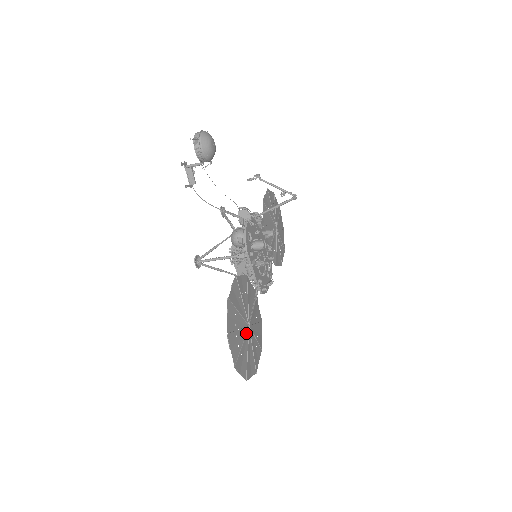
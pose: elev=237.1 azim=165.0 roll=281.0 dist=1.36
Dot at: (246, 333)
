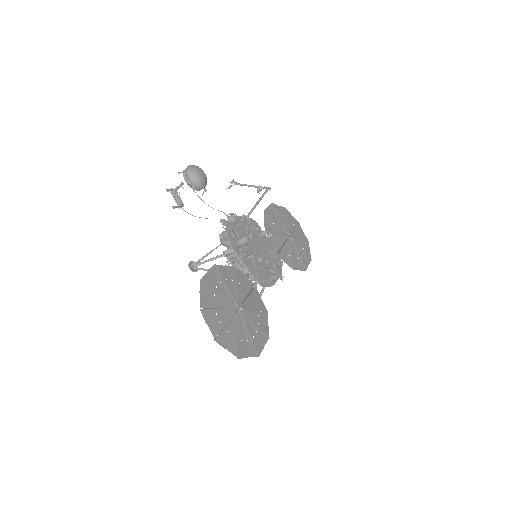
Dot at: (234, 314)
